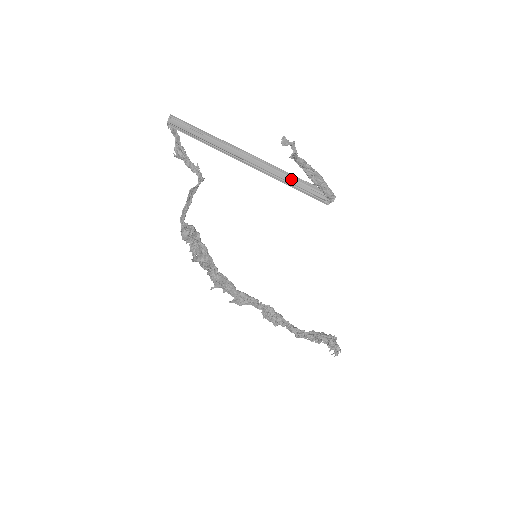
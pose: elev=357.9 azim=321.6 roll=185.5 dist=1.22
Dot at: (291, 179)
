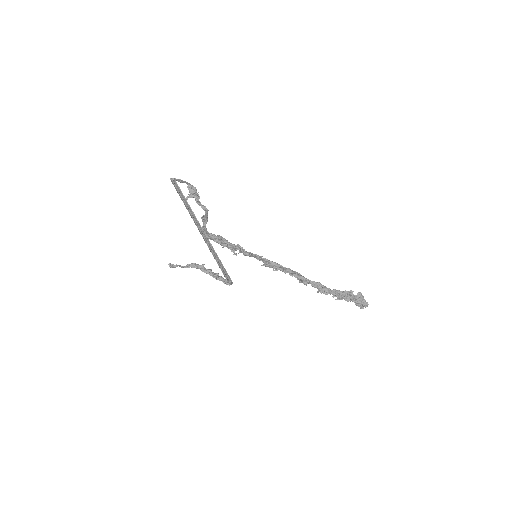
Dot at: (216, 256)
